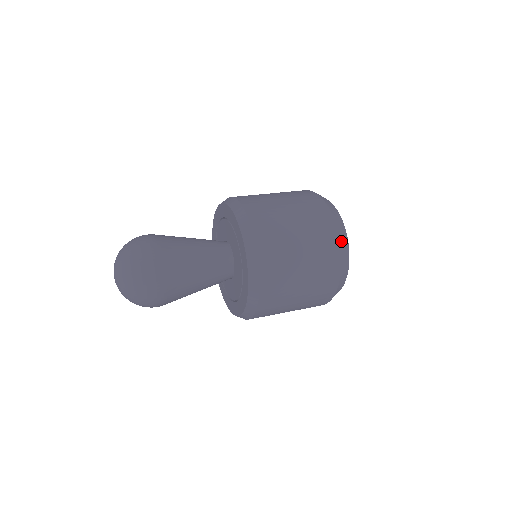
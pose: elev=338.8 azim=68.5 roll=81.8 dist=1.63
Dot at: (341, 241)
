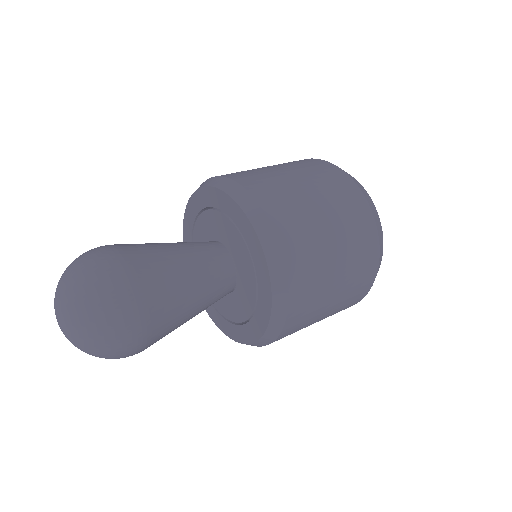
Dot at: (367, 200)
